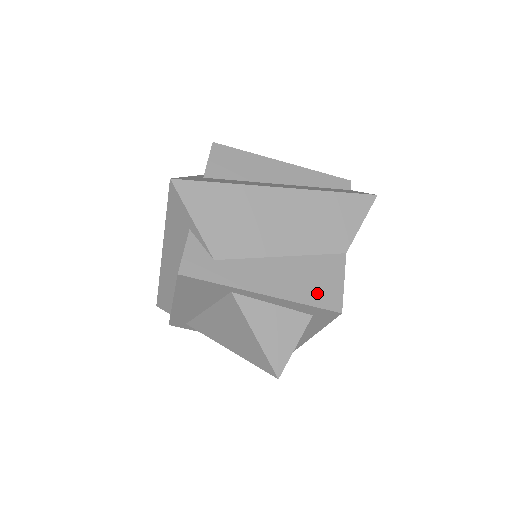
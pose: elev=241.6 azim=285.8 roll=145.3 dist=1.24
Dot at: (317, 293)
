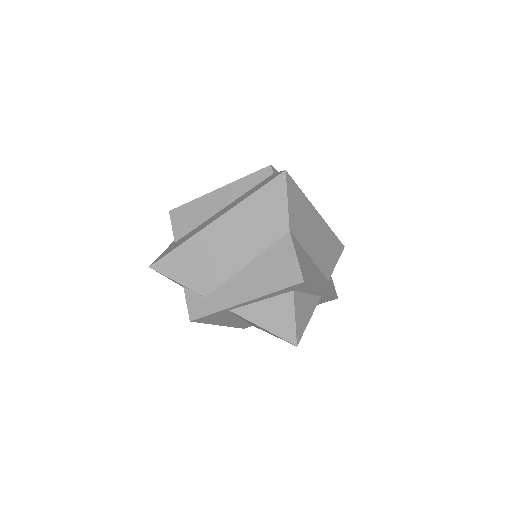
Dot at: (280, 278)
